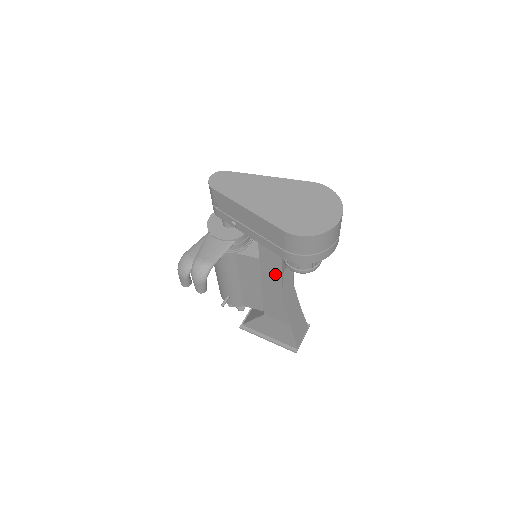
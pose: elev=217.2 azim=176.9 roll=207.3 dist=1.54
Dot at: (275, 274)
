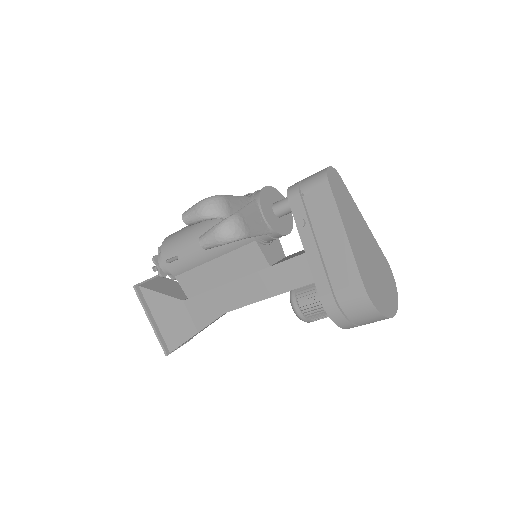
Dot at: (264, 290)
